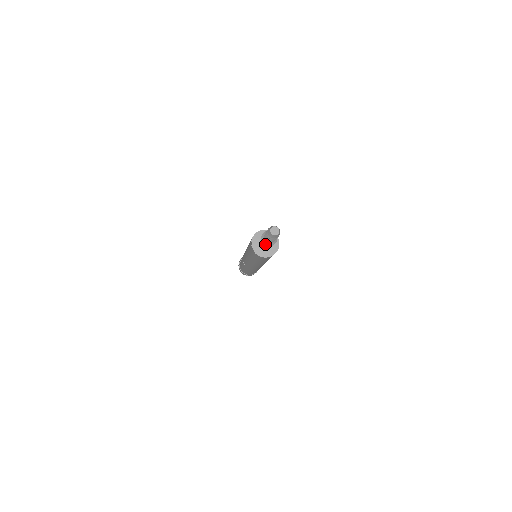
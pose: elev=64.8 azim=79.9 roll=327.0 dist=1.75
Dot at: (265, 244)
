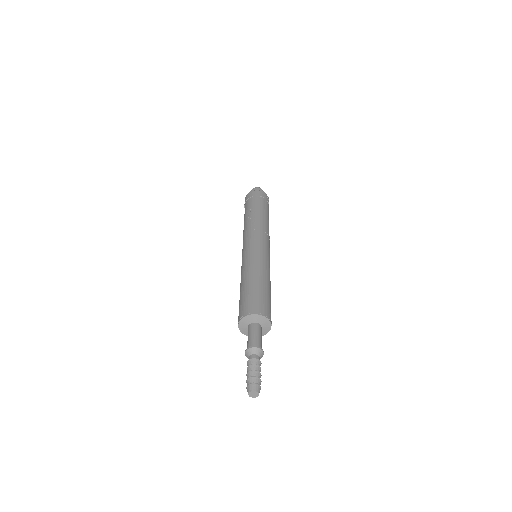
Dot at: (246, 355)
